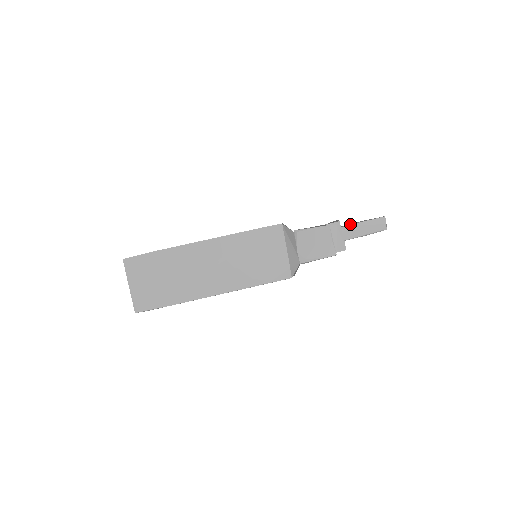
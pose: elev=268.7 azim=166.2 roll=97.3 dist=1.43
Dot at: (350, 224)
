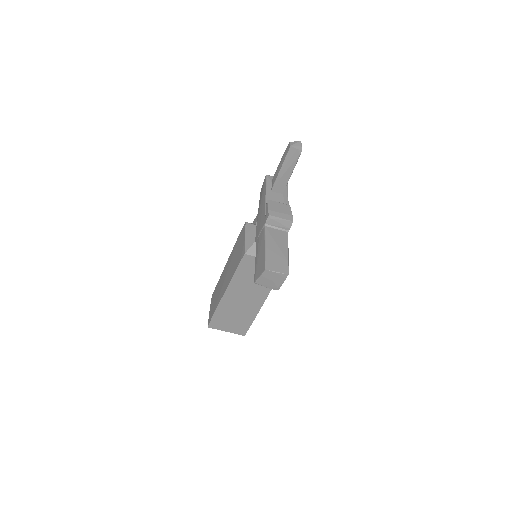
Dot at: (278, 173)
